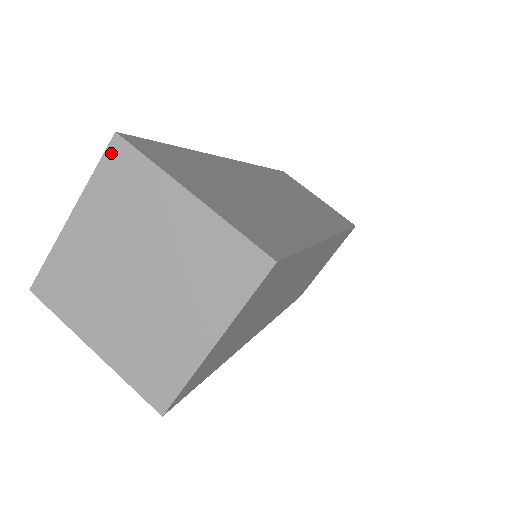
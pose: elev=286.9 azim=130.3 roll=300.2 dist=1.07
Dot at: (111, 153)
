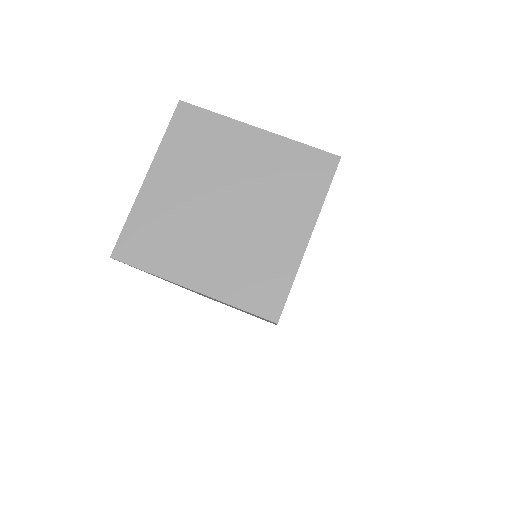
Dot at: (179, 116)
